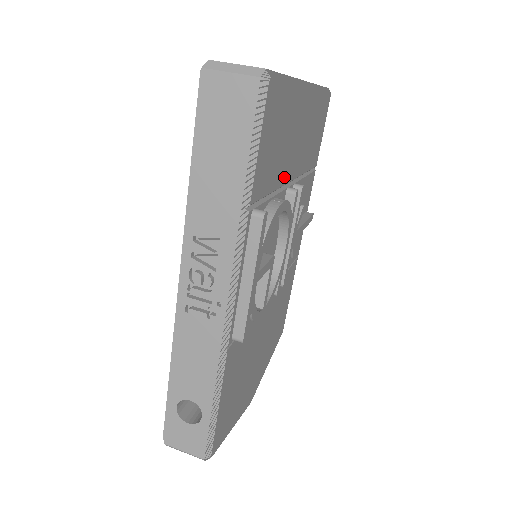
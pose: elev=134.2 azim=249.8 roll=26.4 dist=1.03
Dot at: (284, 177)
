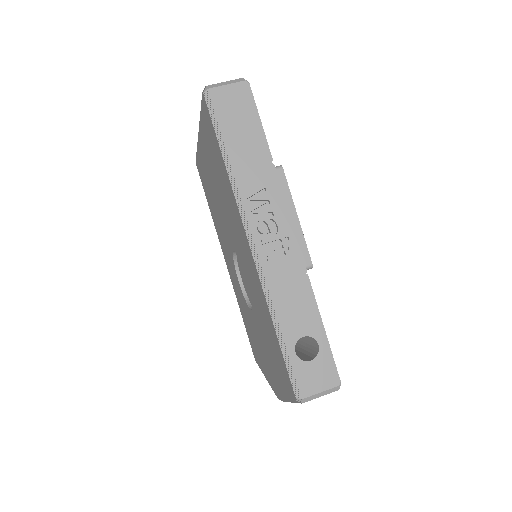
Dot at: occluded
